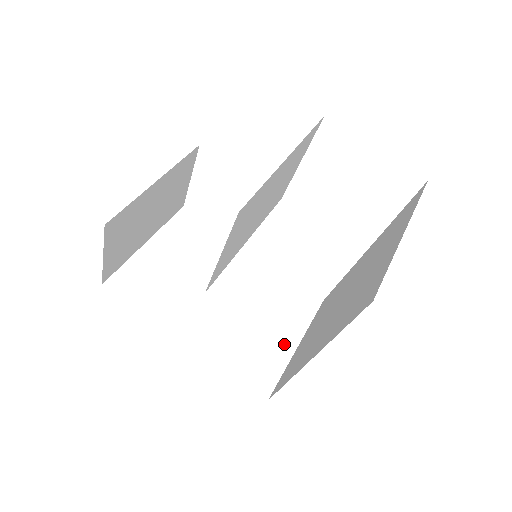
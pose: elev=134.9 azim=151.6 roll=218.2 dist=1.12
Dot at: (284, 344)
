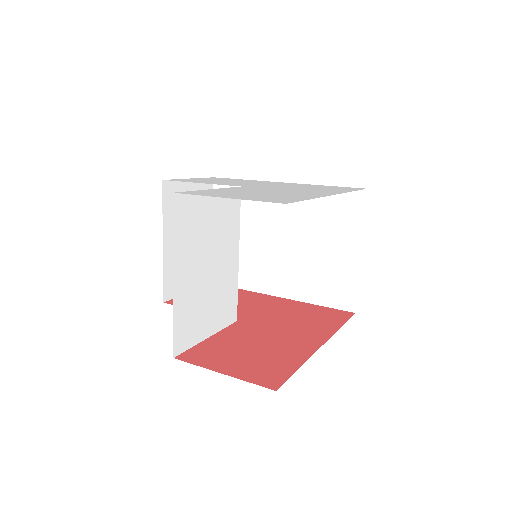
Dot at: (348, 259)
